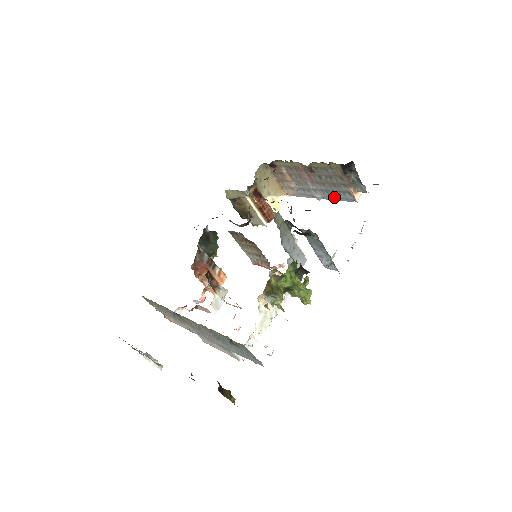
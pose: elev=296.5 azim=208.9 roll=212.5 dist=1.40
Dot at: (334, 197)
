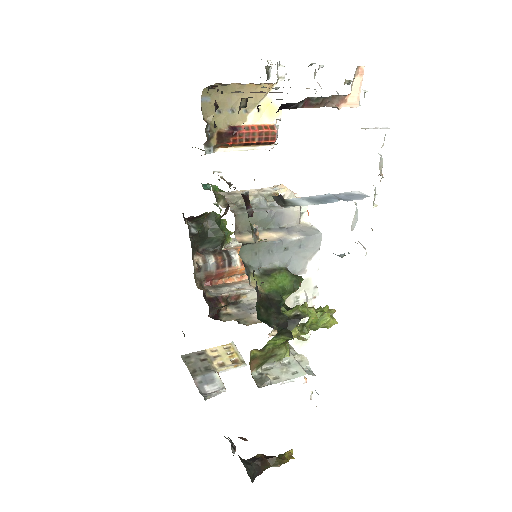
Dot at: occluded
